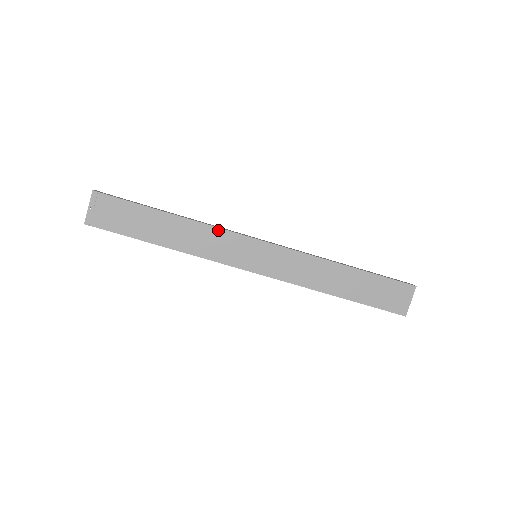
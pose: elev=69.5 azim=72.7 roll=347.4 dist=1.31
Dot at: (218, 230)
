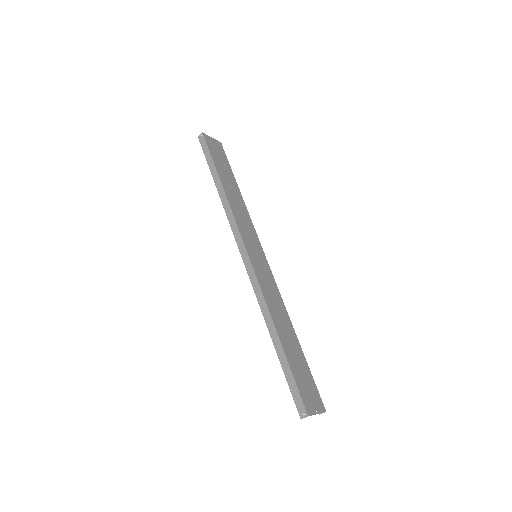
Dot at: (252, 224)
